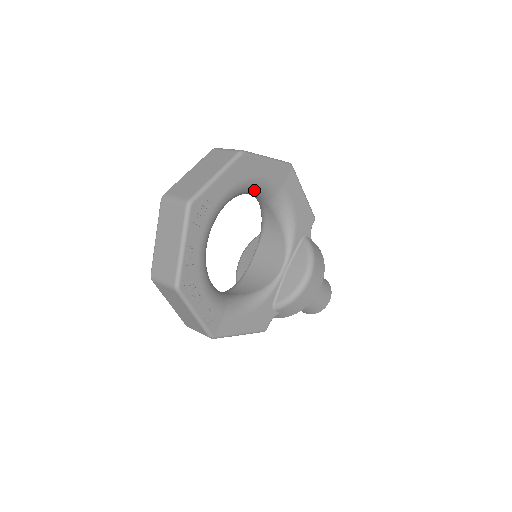
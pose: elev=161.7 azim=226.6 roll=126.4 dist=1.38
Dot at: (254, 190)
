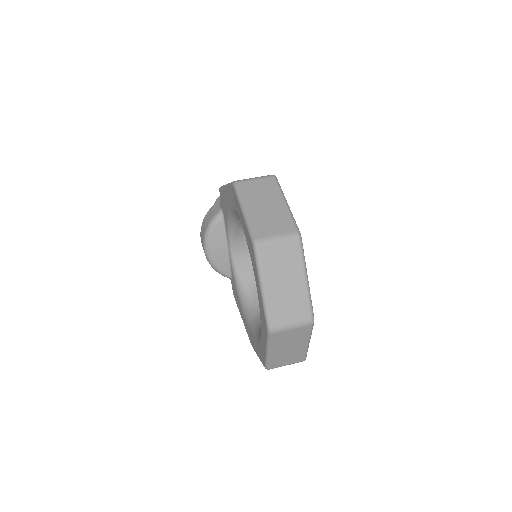
Dot at: occluded
